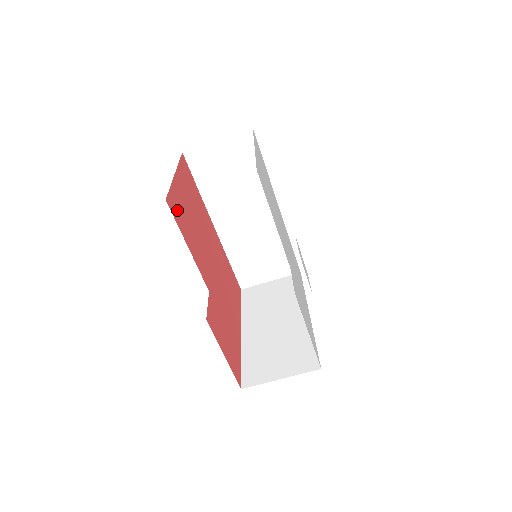
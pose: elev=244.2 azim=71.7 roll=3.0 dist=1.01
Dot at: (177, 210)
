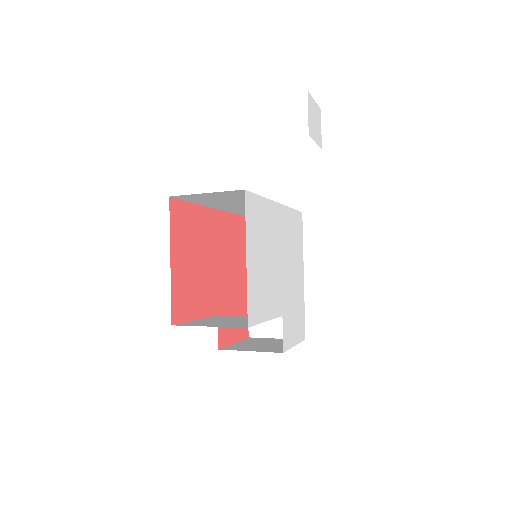
Dot at: (181, 305)
